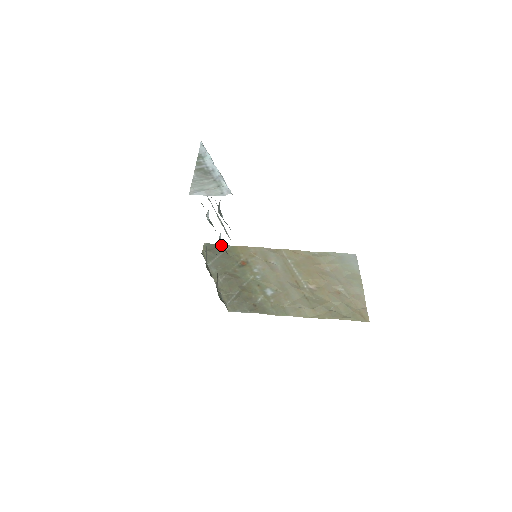
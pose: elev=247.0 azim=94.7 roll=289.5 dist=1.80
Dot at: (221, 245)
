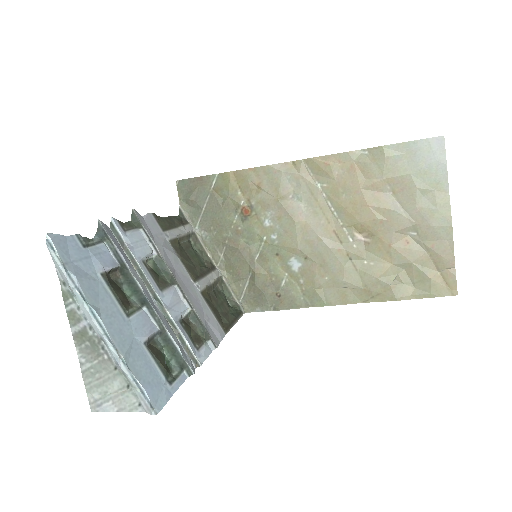
Dot at: (191, 320)
